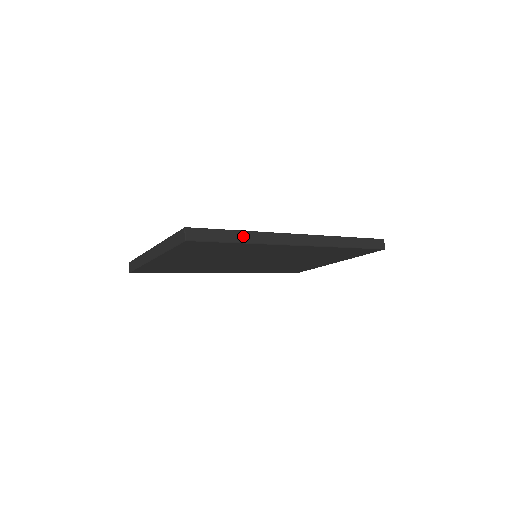
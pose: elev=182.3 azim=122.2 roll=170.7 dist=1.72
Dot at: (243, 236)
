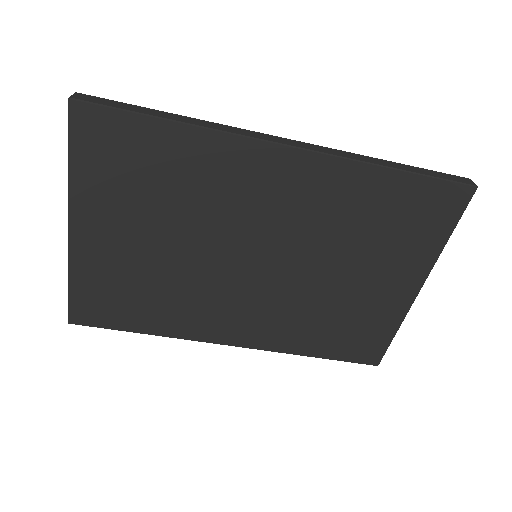
Dot at: (177, 117)
